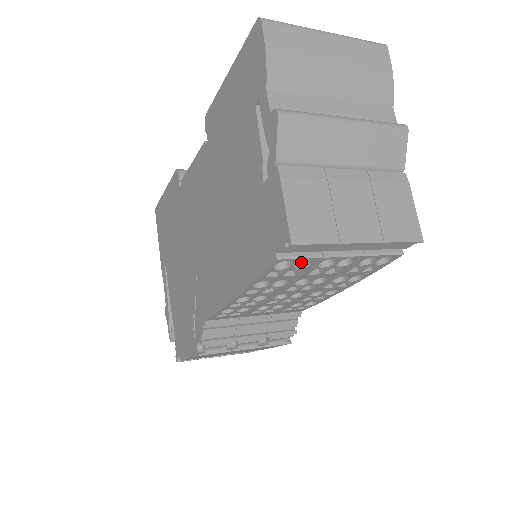
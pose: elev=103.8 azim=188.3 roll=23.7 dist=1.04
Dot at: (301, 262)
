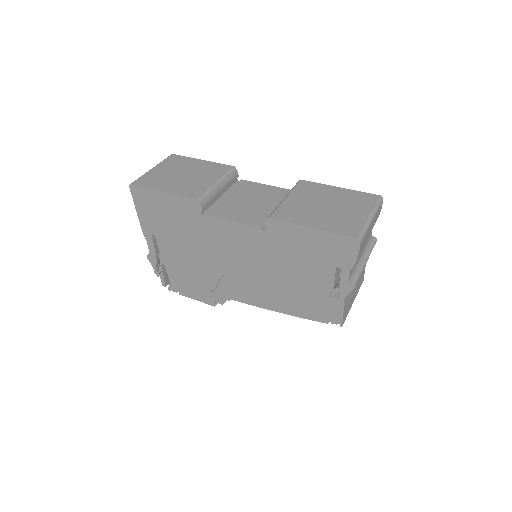
Dot at: occluded
